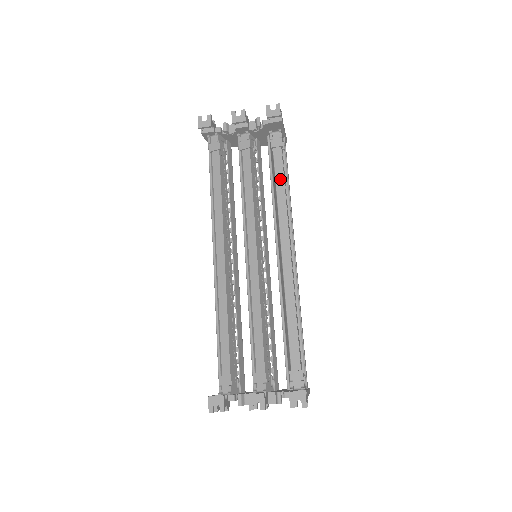
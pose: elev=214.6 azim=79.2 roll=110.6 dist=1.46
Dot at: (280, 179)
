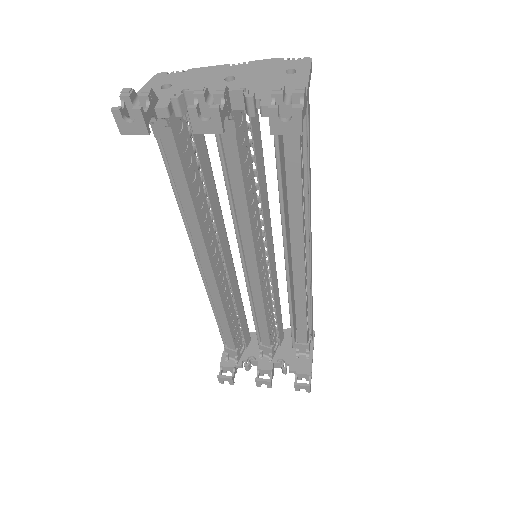
Dot at: (294, 178)
